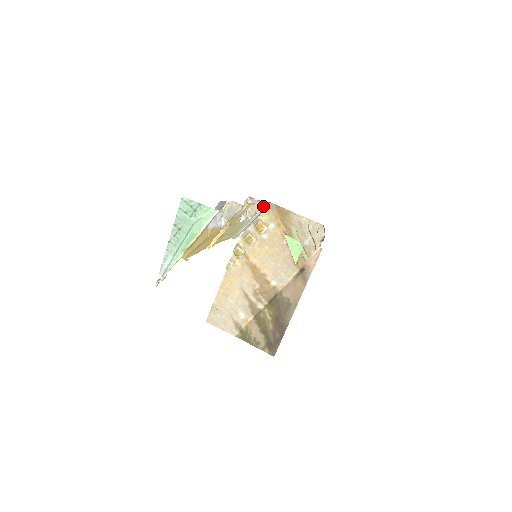
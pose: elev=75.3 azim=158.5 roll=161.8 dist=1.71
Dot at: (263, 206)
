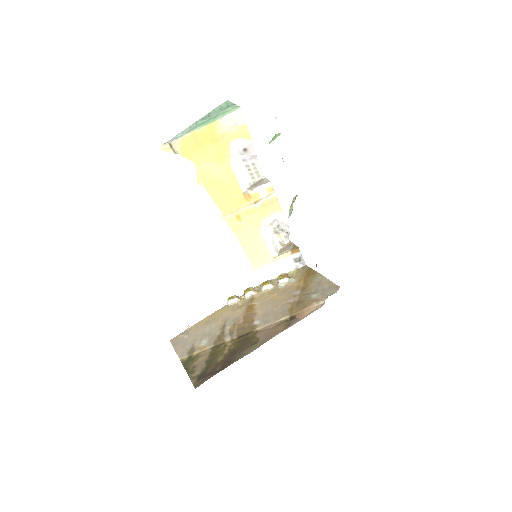
Dot at: (296, 255)
